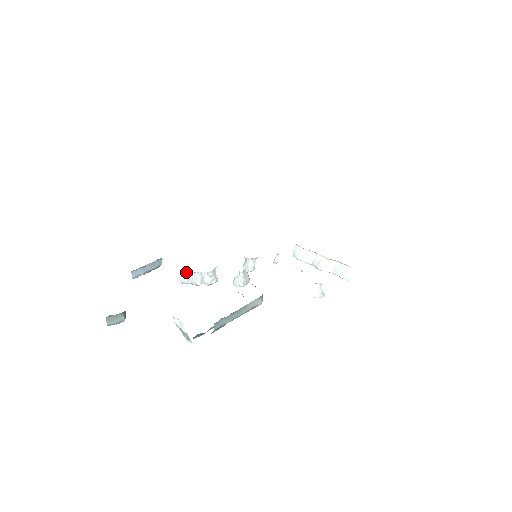
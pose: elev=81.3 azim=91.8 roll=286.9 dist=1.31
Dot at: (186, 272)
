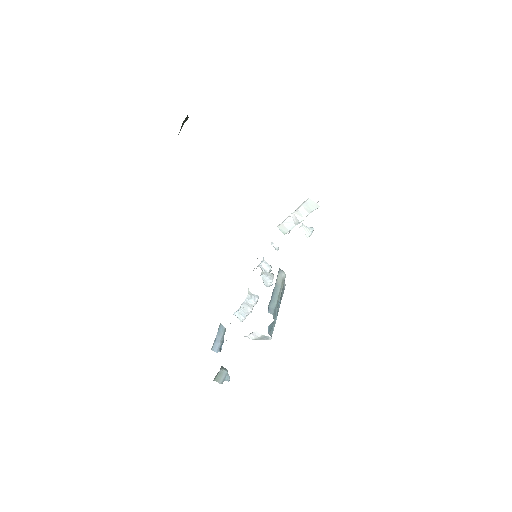
Dot at: (237, 313)
